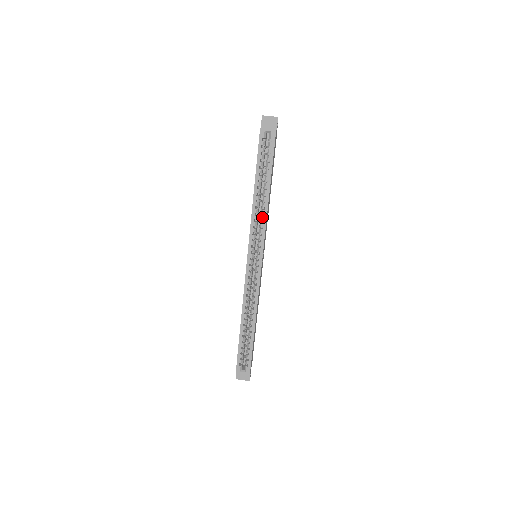
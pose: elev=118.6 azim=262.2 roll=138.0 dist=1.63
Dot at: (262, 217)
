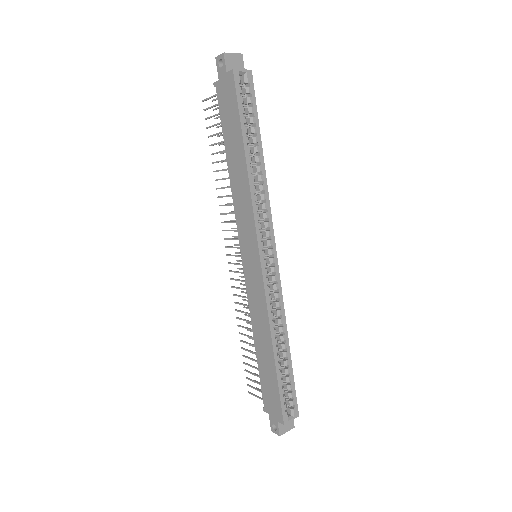
Dot at: (263, 195)
